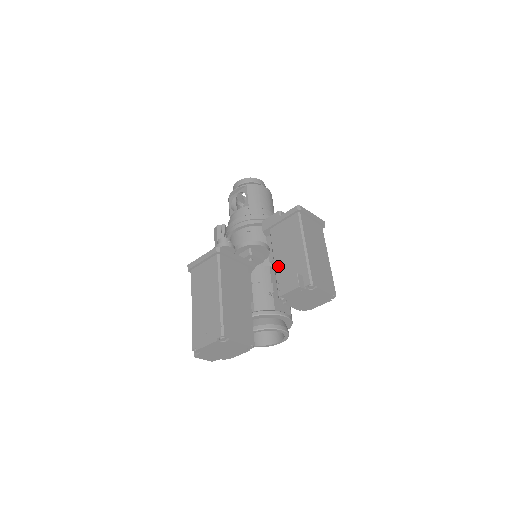
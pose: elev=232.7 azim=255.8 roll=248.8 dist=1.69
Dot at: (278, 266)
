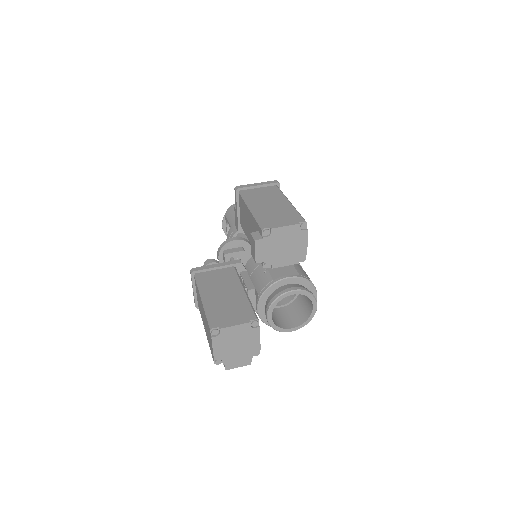
Dot at: occluded
